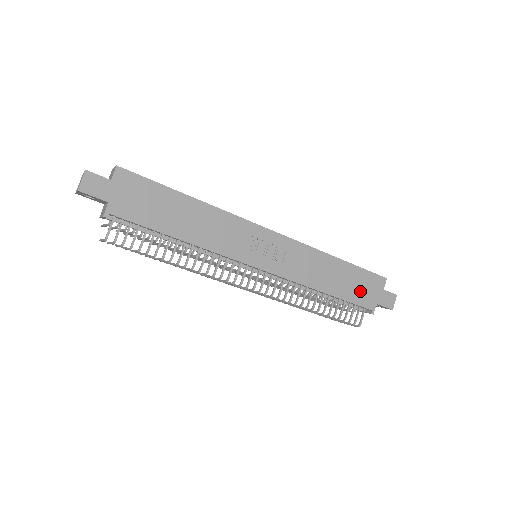
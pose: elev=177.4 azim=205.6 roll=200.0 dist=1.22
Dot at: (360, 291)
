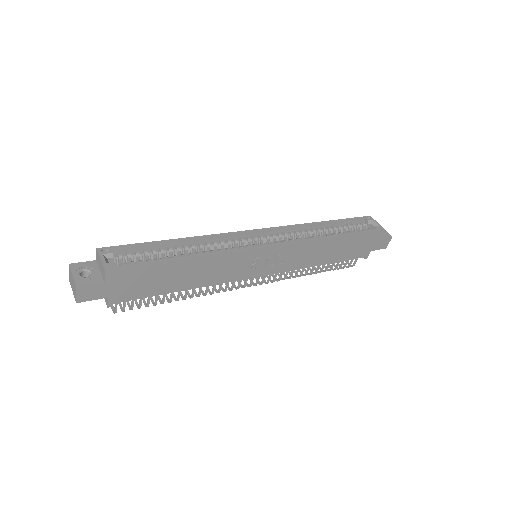
Dot at: (356, 249)
